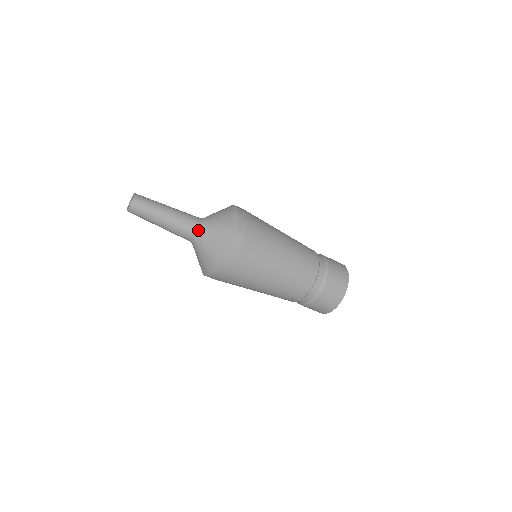
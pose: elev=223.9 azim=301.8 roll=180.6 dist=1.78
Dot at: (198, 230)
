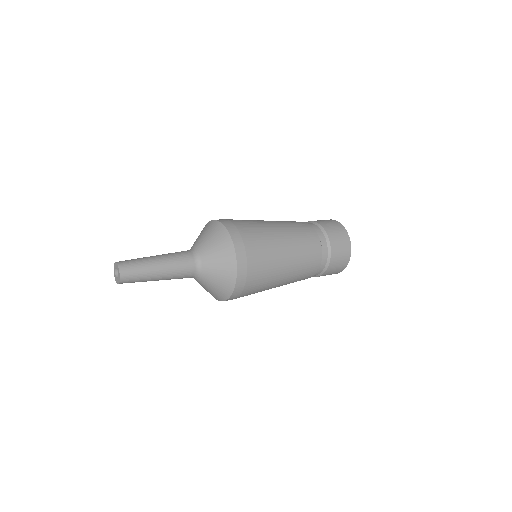
Dot at: (195, 274)
